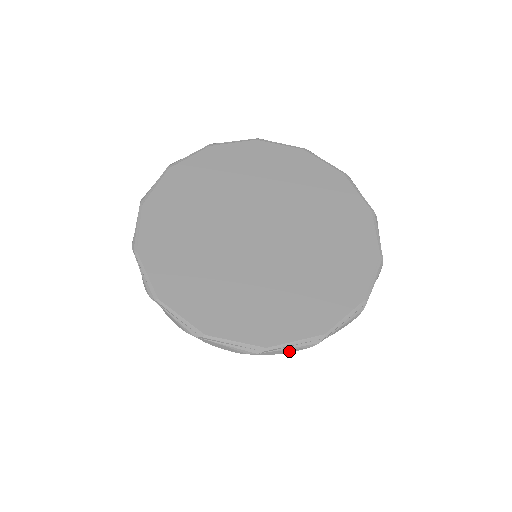
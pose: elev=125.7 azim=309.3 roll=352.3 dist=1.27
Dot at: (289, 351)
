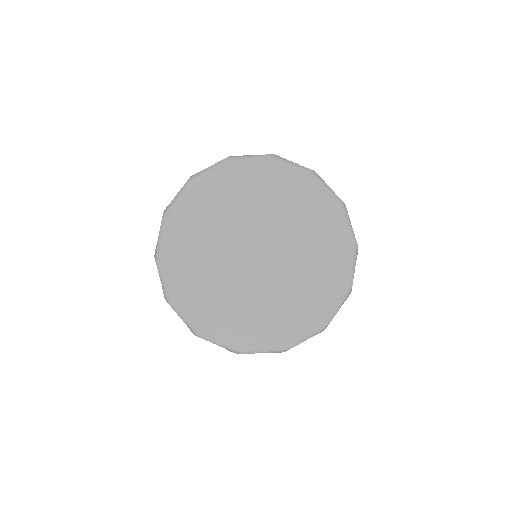
Dot at: occluded
